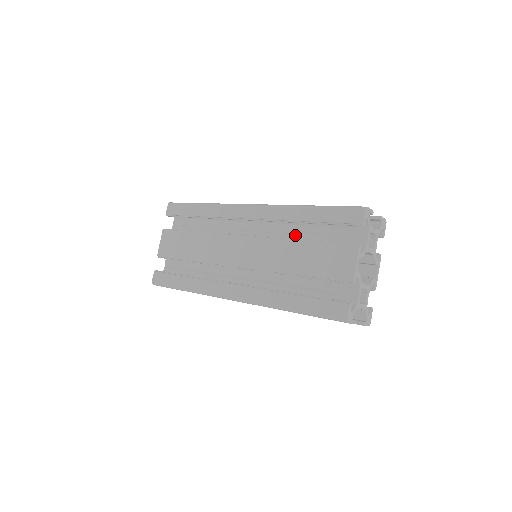
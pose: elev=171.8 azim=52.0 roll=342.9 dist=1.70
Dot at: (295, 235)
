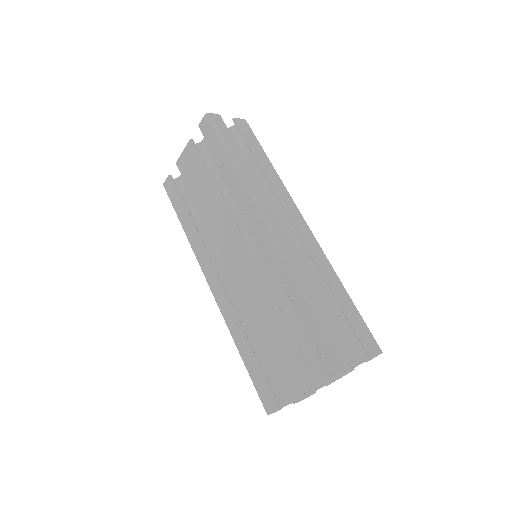
Dot at: occluded
